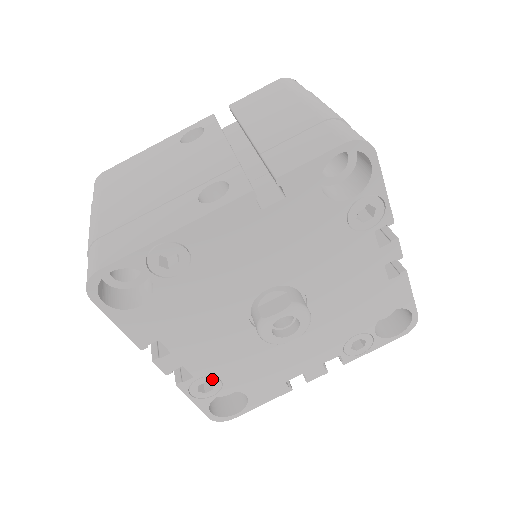
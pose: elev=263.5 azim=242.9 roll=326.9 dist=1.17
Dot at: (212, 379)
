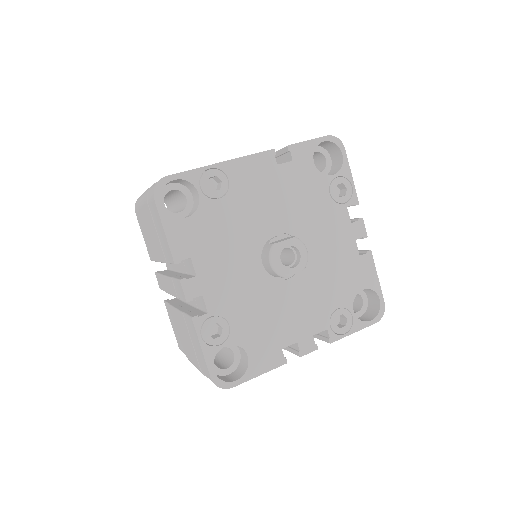
Dot at: (222, 322)
